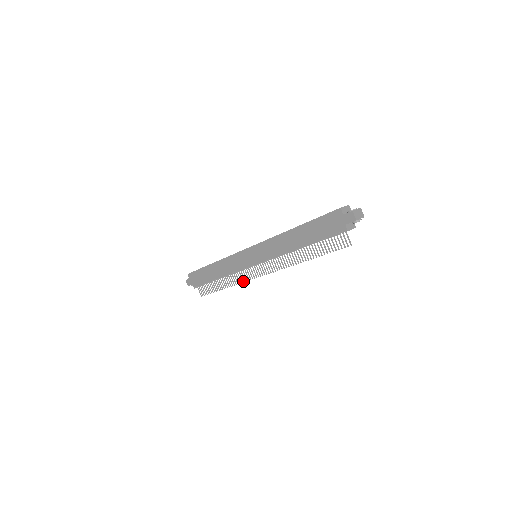
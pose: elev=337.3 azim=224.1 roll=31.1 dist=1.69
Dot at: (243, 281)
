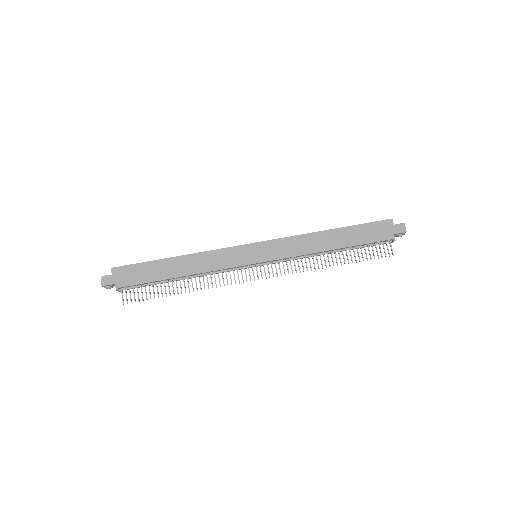
Dot at: (224, 284)
